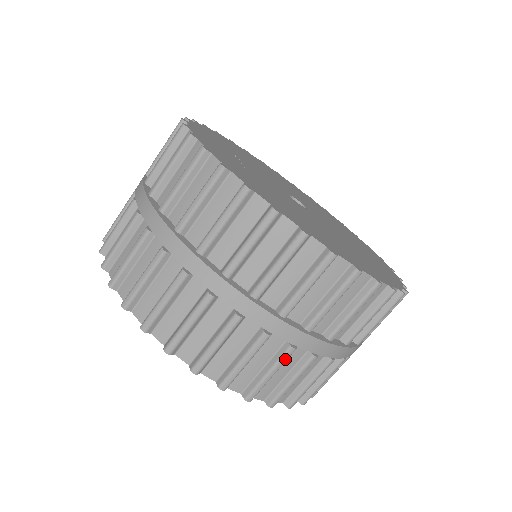
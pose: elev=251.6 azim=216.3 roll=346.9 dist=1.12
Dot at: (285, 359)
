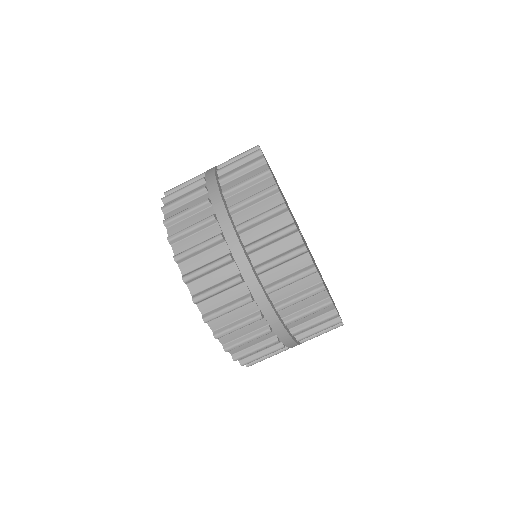
Dot at: (243, 304)
